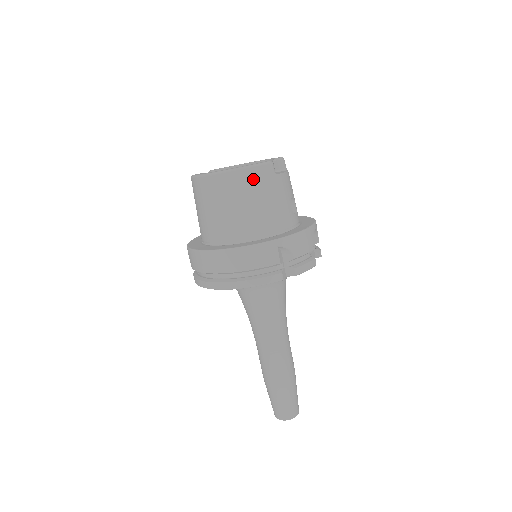
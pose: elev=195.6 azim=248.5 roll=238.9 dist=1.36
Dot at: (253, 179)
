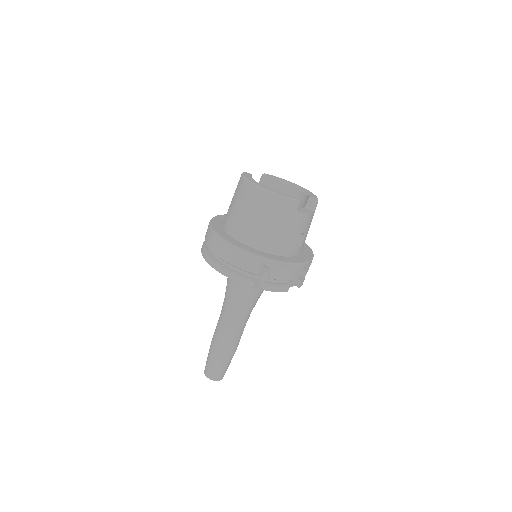
Dot at: (277, 205)
